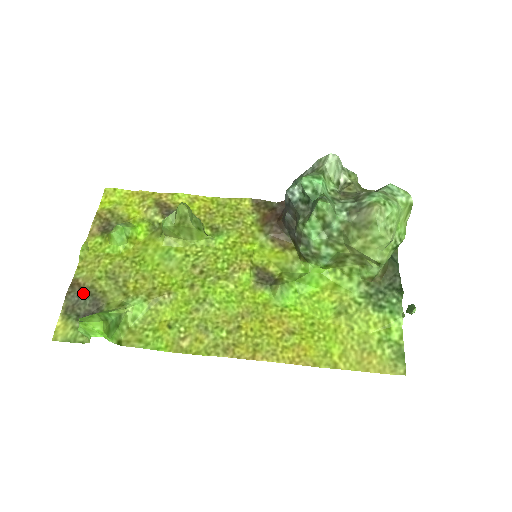
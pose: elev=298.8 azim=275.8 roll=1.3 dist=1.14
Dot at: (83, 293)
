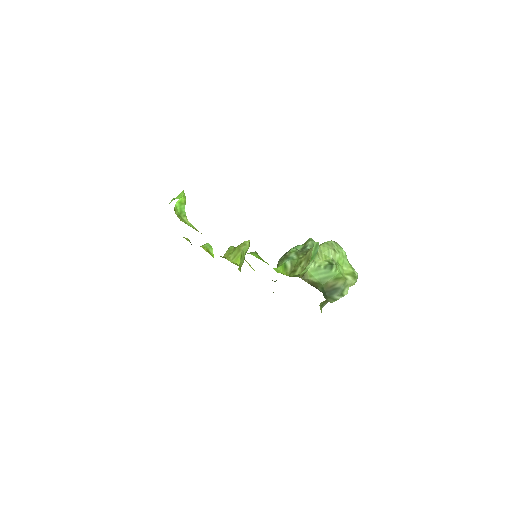
Dot at: occluded
